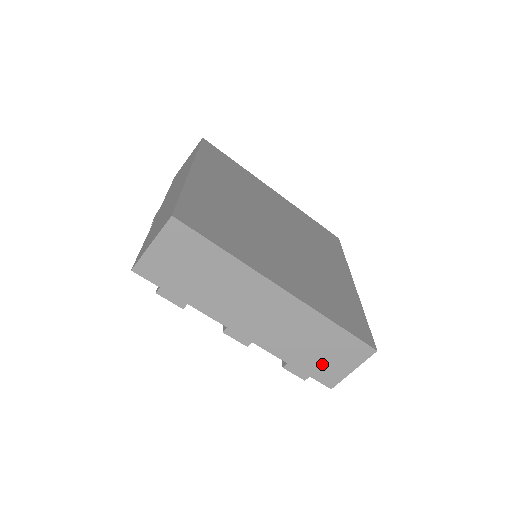
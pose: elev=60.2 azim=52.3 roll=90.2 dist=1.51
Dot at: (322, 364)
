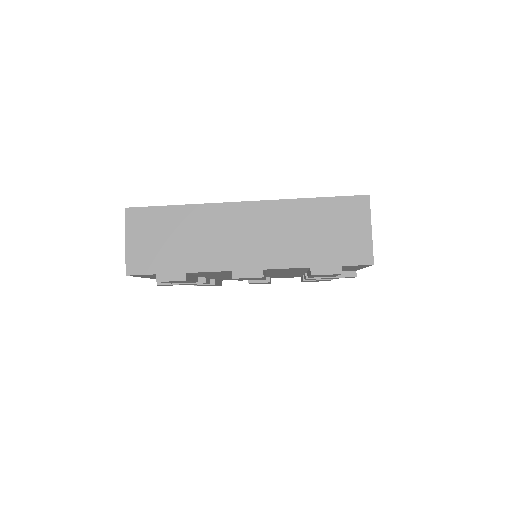
Dot at: (339, 245)
